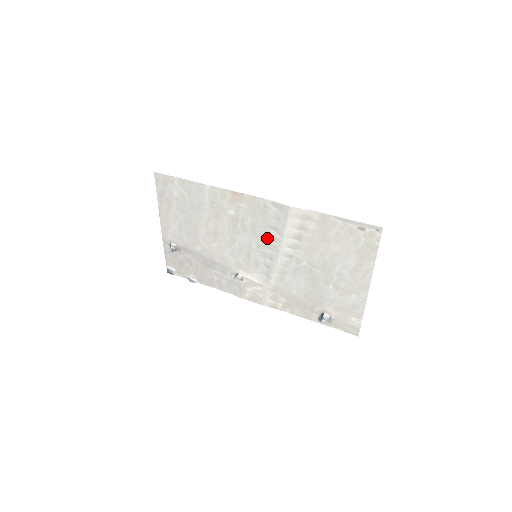
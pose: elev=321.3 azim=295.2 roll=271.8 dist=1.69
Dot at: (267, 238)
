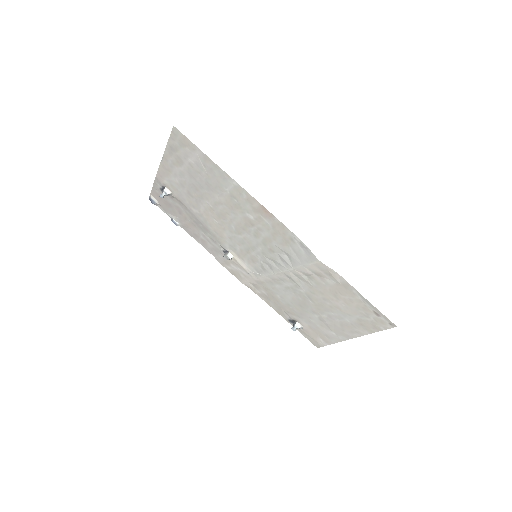
Dot at: (277, 255)
